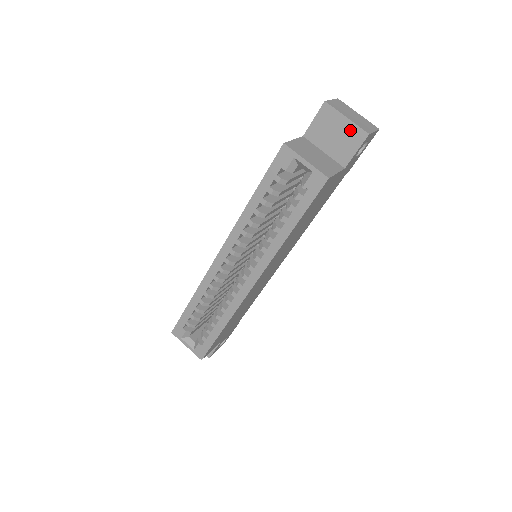
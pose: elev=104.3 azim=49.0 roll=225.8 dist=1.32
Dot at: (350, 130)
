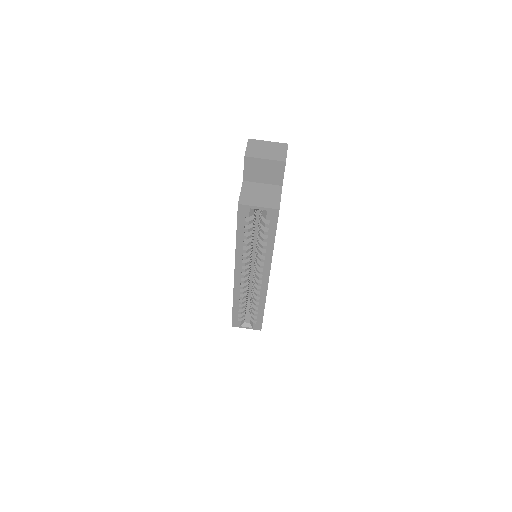
Dot at: (272, 165)
